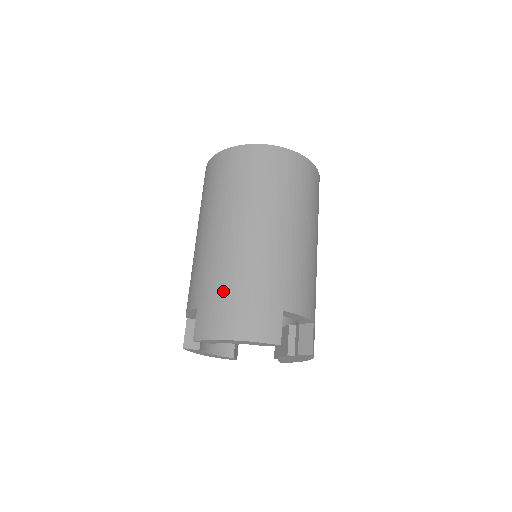
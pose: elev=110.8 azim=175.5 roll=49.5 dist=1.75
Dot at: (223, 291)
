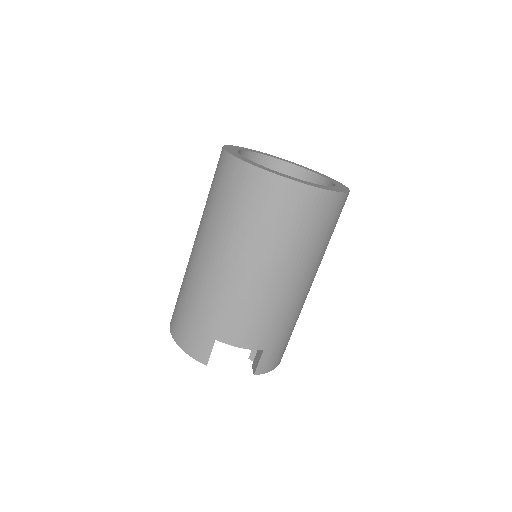
Dot at: (182, 300)
